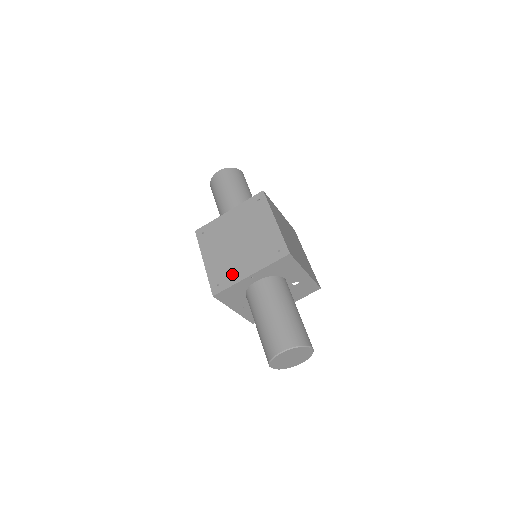
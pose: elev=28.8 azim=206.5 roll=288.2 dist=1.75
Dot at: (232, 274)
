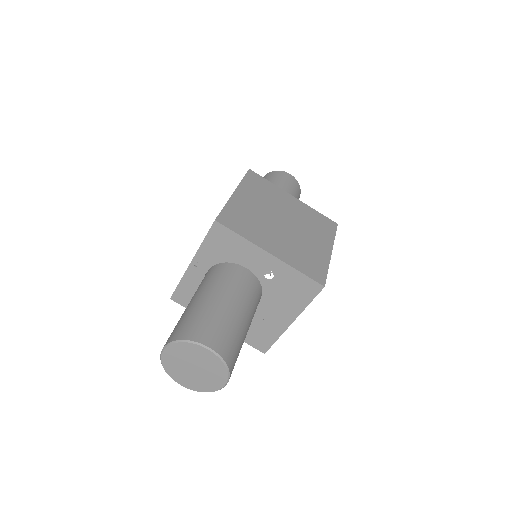
Dot at: occluded
